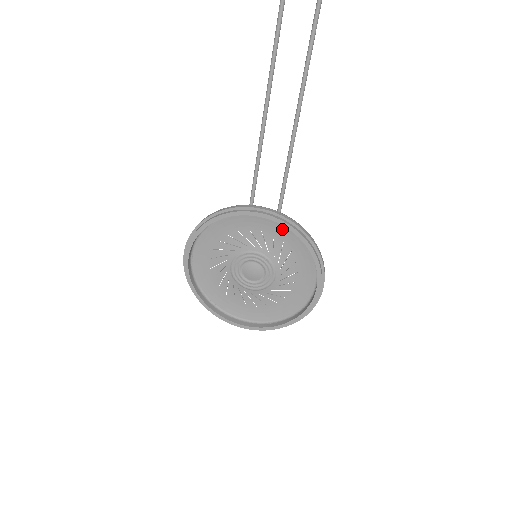
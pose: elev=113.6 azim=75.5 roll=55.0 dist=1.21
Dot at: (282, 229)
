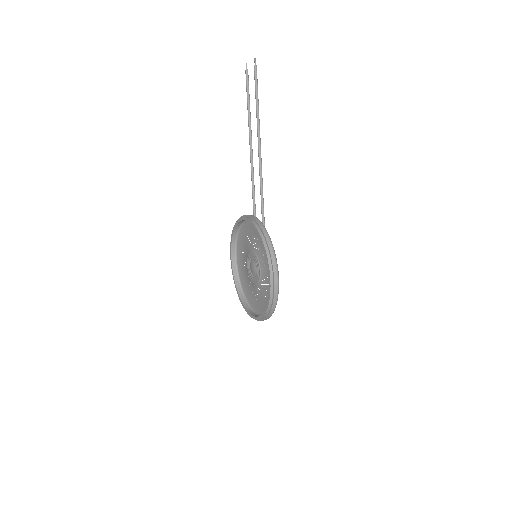
Dot at: occluded
